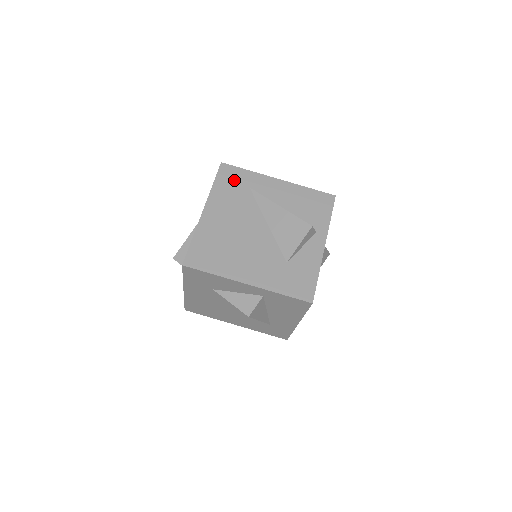
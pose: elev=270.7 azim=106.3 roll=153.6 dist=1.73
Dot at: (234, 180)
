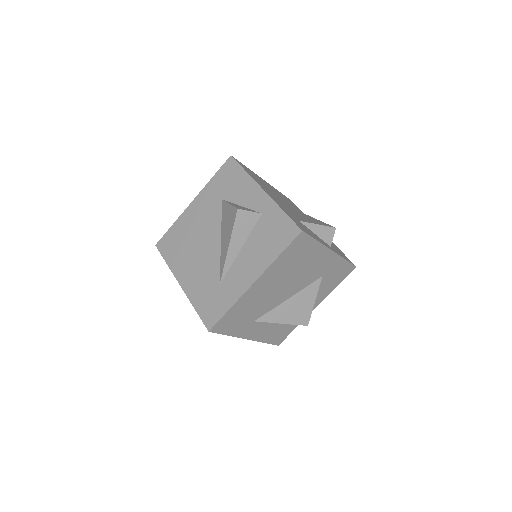
Dot at: (293, 204)
